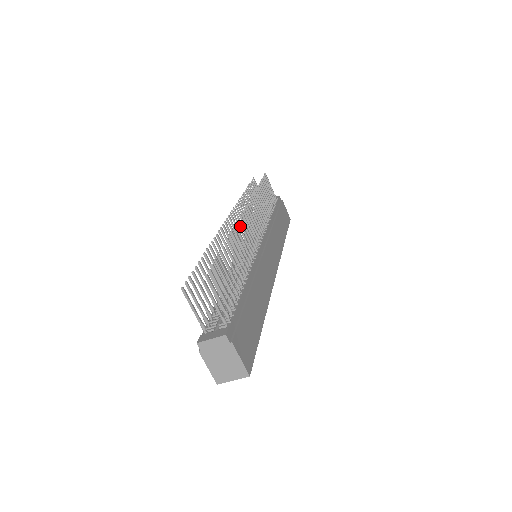
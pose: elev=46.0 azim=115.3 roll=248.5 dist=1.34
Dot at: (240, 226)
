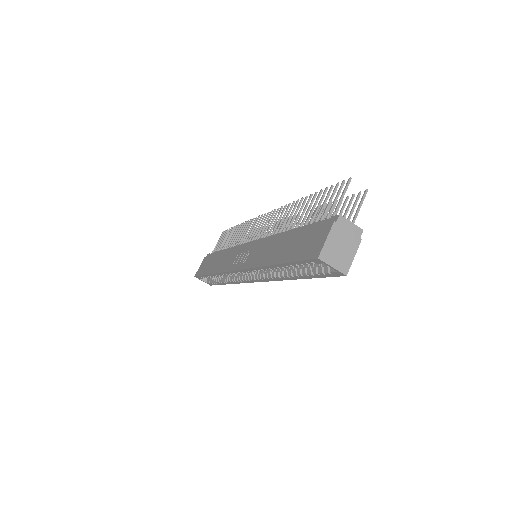
Dot at: occluded
